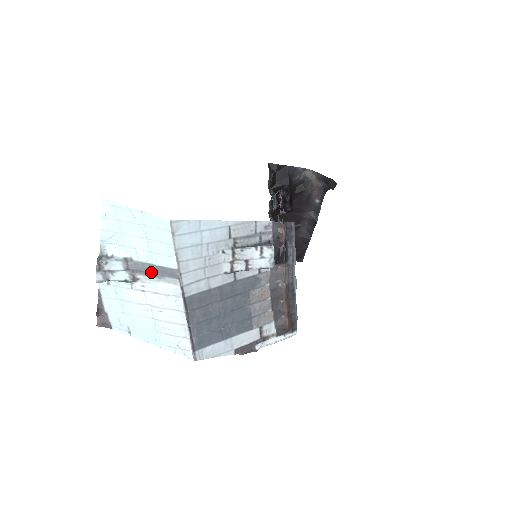
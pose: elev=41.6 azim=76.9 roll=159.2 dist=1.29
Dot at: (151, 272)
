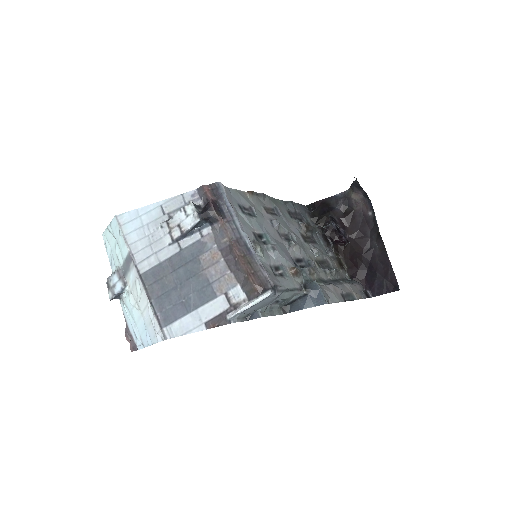
Dot at: (126, 269)
